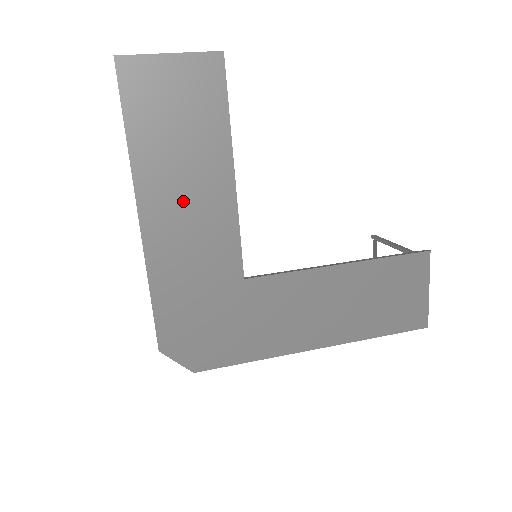
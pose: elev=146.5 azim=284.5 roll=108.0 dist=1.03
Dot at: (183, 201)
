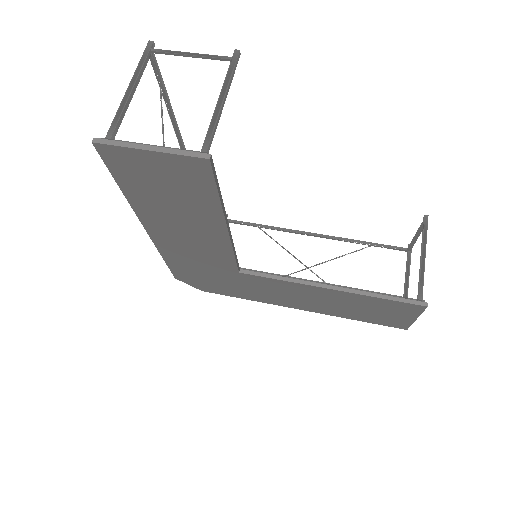
Dot at: (181, 230)
